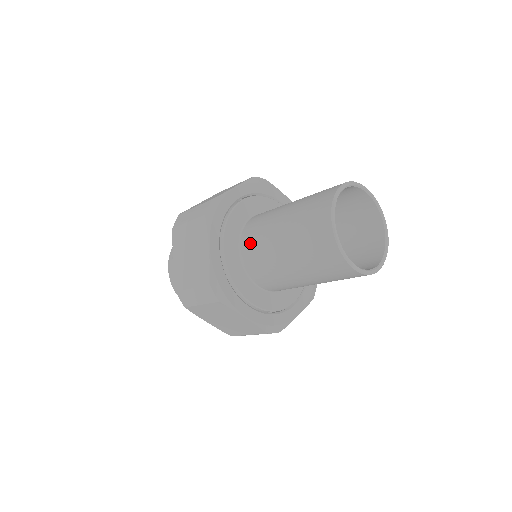
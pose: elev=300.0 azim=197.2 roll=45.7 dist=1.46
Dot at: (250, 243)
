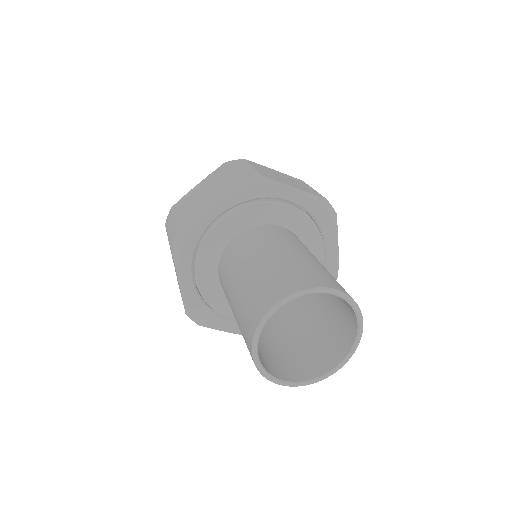
Dot at: (243, 240)
